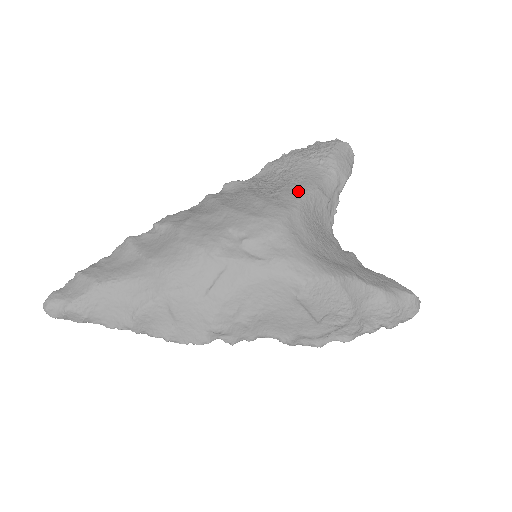
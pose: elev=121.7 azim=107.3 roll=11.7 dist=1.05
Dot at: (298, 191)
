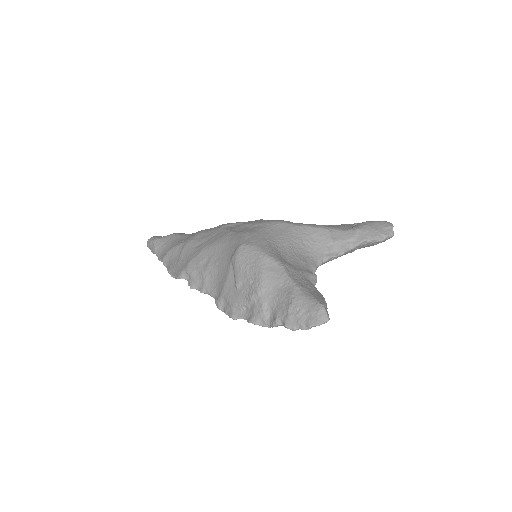
Dot at: (310, 224)
